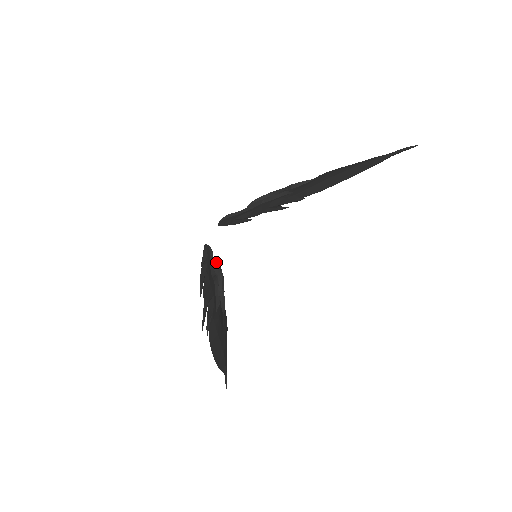
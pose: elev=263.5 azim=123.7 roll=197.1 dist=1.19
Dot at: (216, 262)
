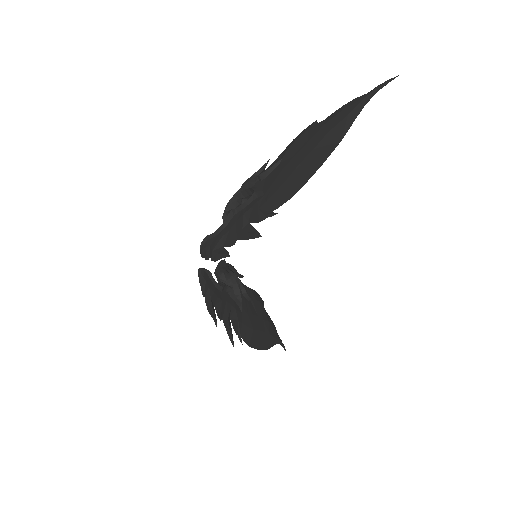
Dot at: (219, 269)
